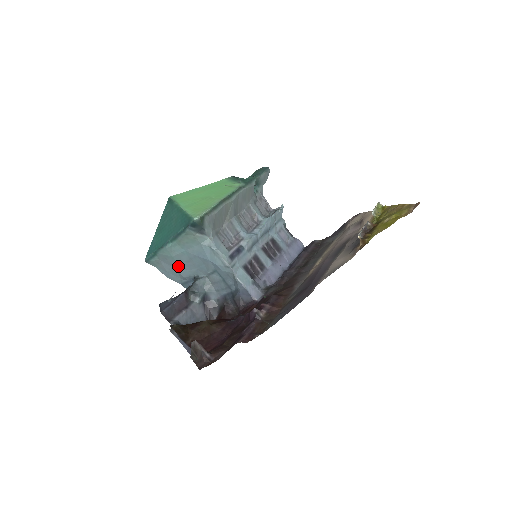
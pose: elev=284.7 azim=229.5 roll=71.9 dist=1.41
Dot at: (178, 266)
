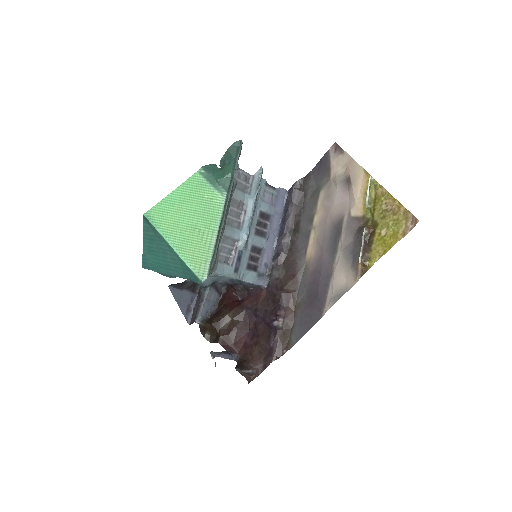
Dot at: occluded
